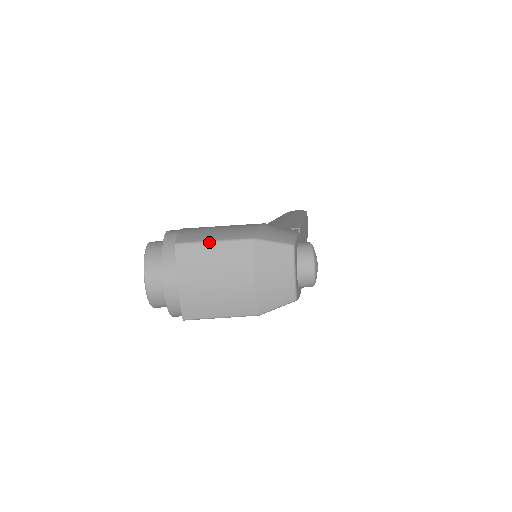
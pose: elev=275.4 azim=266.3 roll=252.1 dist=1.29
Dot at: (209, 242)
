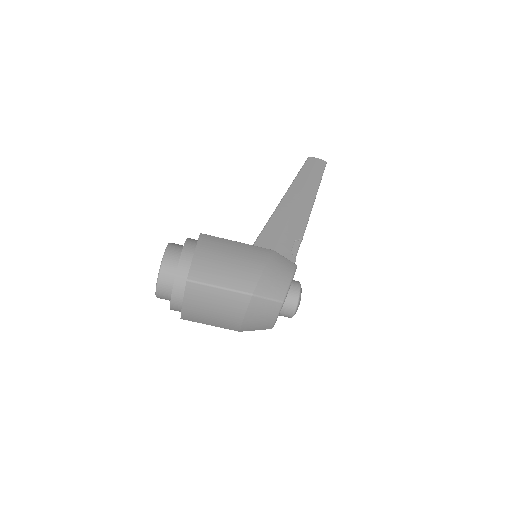
Dot at: (215, 287)
